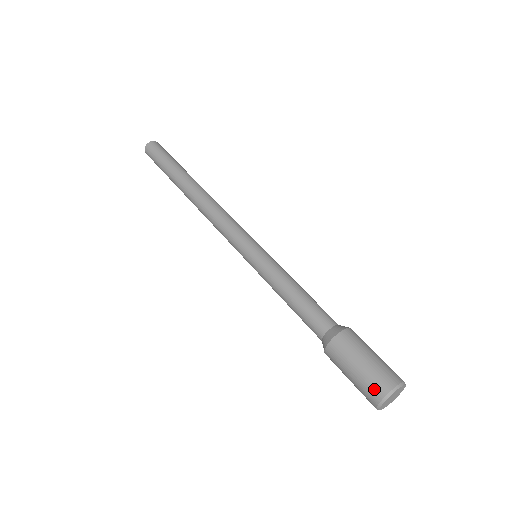
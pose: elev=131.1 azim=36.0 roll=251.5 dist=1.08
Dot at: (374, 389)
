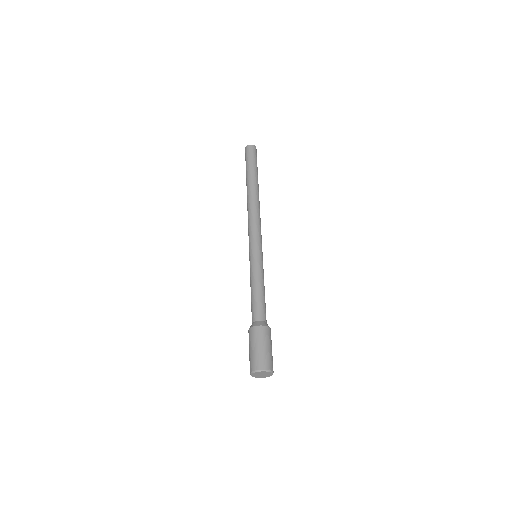
Dot at: (252, 364)
